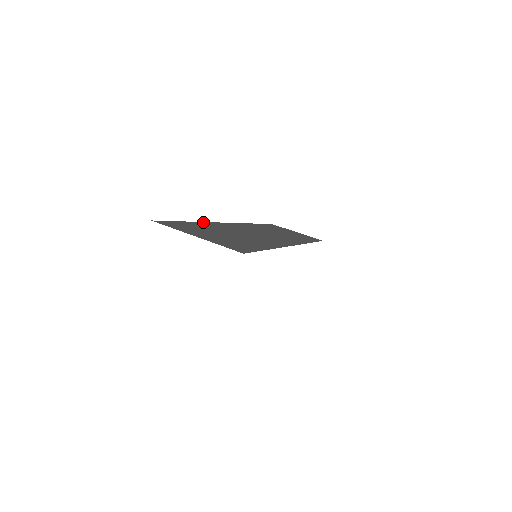
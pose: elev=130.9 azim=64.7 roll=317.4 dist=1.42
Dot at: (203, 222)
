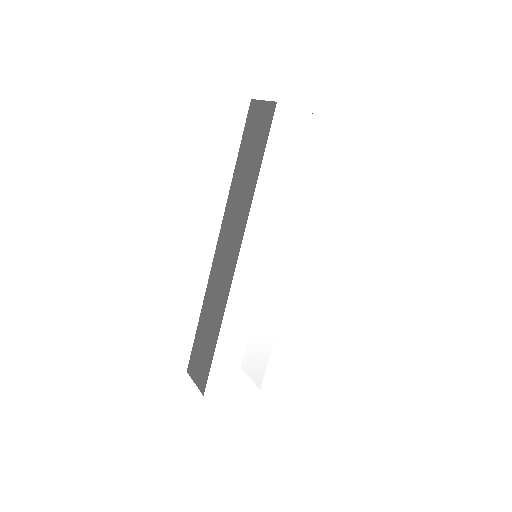
Dot at: (232, 183)
